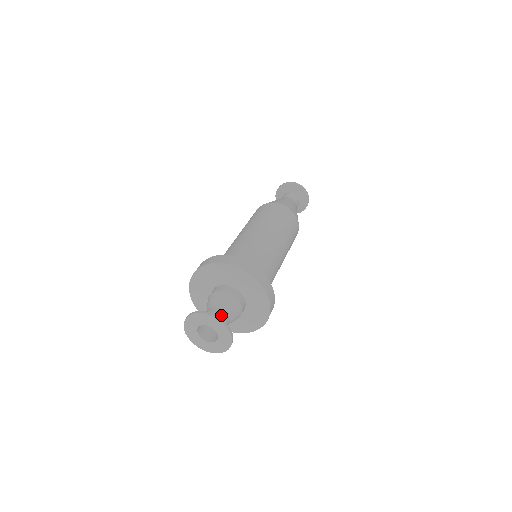
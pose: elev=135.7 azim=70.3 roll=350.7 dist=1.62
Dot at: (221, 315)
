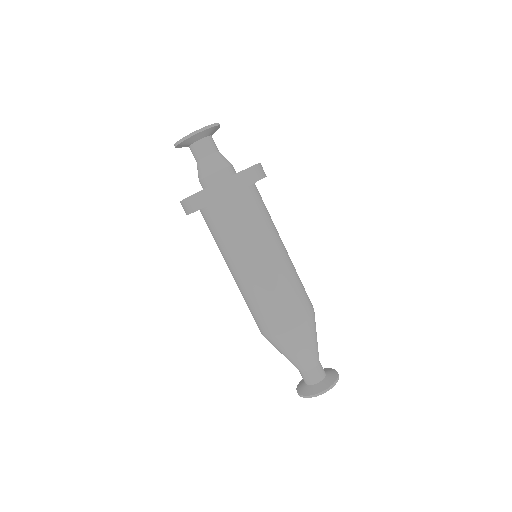
Dot at: occluded
